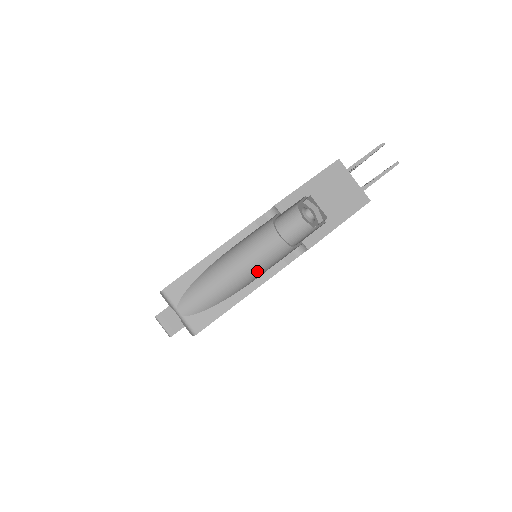
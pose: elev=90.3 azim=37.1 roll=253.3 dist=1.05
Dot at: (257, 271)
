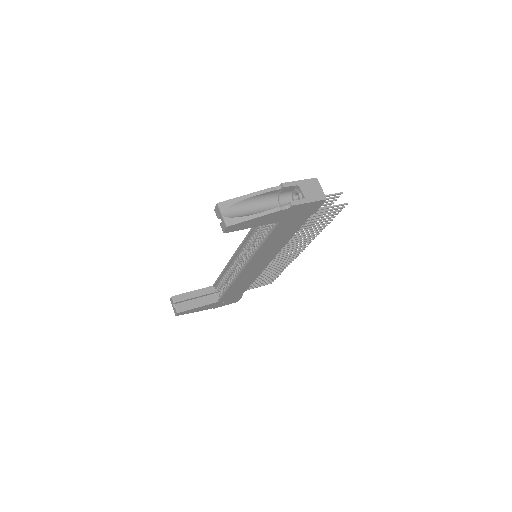
Dot at: occluded
